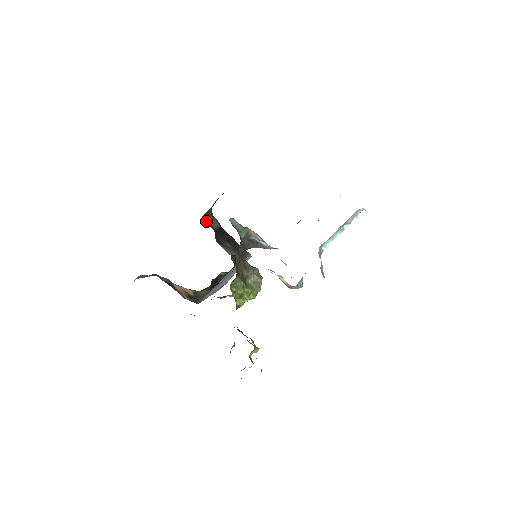
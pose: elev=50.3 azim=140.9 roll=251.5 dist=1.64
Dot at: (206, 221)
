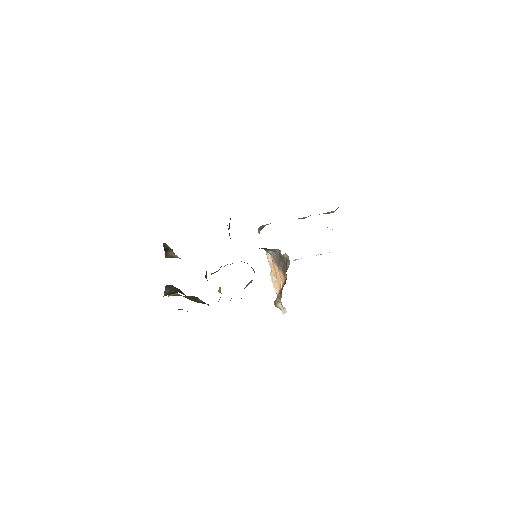
Dot at: occluded
